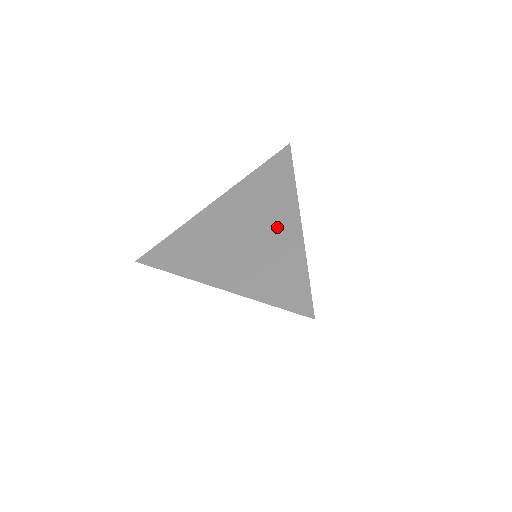
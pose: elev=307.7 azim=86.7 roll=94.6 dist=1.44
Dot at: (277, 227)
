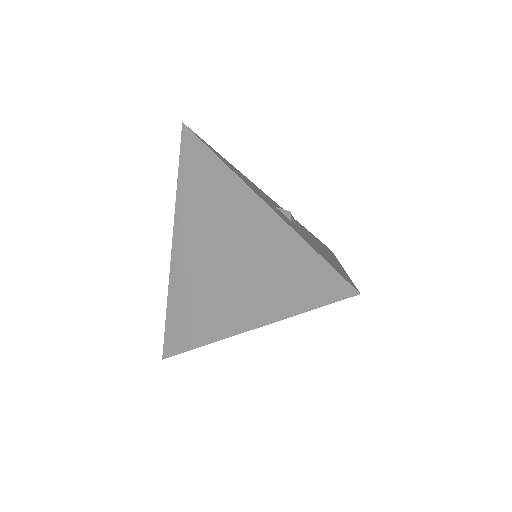
Dot at: (244, 223)
